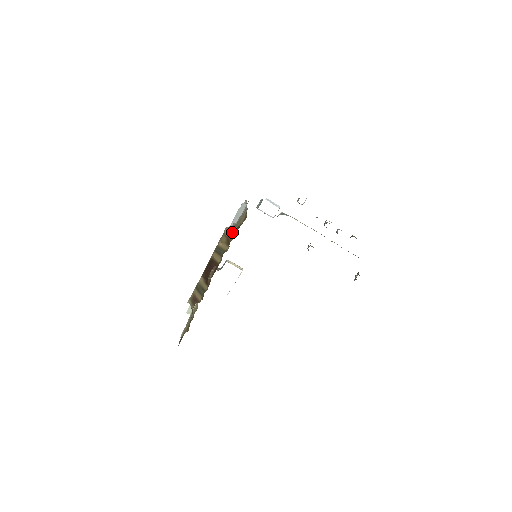
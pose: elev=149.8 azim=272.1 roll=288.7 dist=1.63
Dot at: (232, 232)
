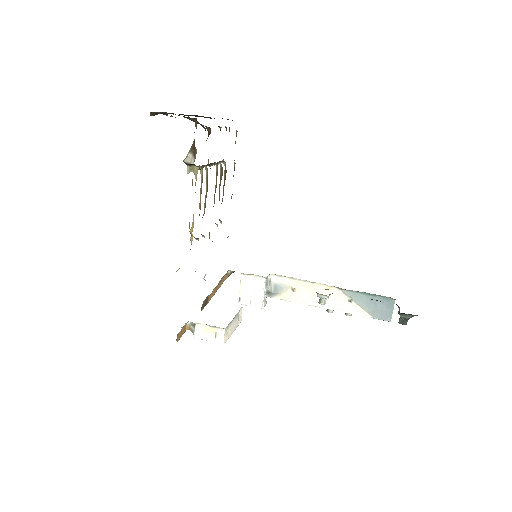
Dot at: occluded
